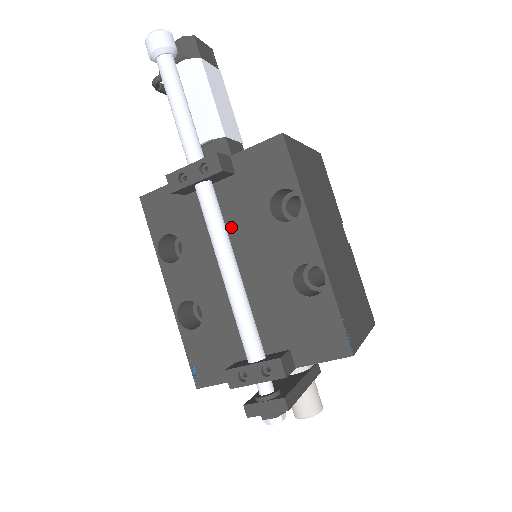
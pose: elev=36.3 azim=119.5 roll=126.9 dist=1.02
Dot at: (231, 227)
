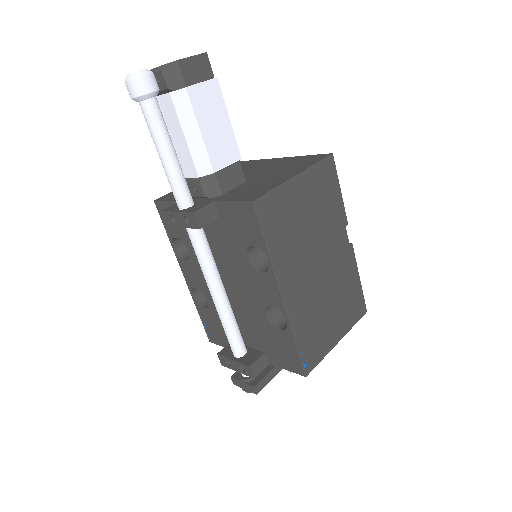
Dot at: (220, 255)
